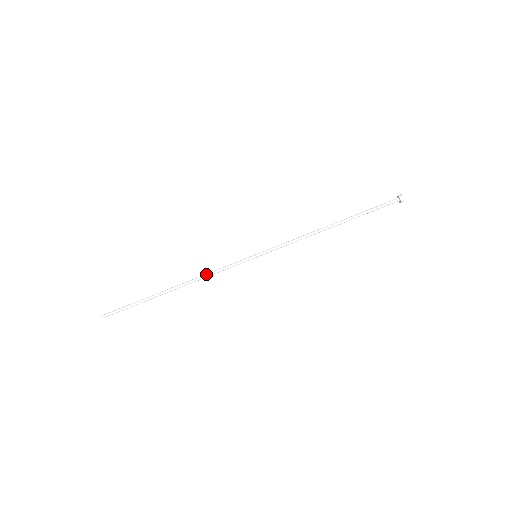
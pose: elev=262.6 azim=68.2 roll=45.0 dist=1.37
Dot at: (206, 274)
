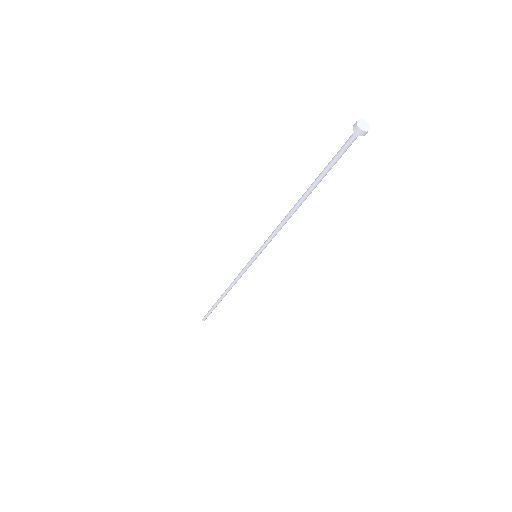
Dot at: (234, 282)
